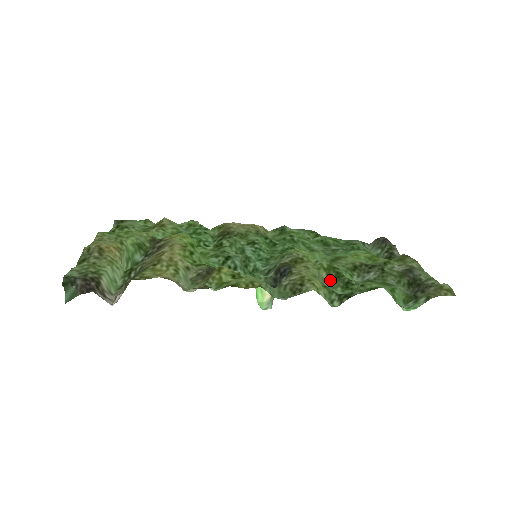
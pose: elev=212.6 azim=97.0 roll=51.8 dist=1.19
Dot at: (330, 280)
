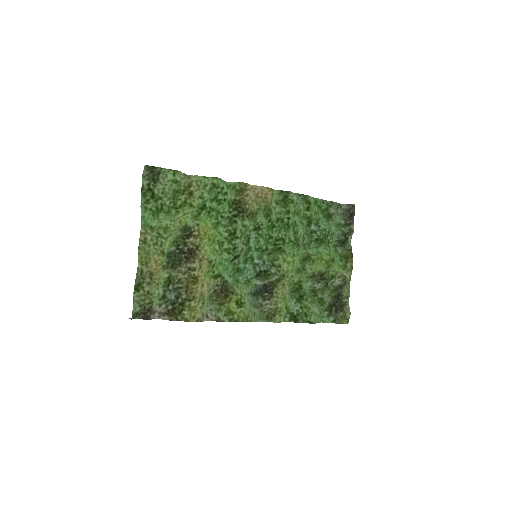
Dot at: (293, 289)
